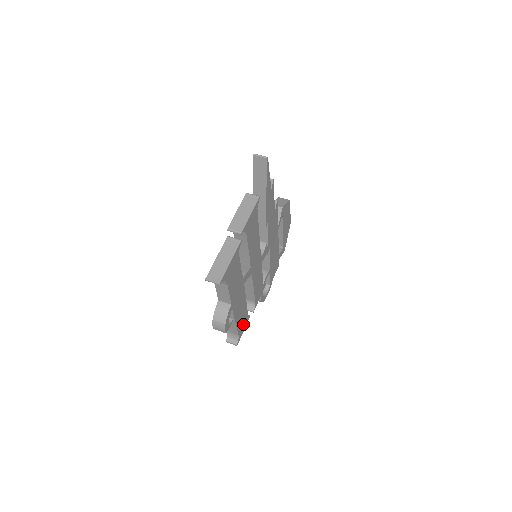
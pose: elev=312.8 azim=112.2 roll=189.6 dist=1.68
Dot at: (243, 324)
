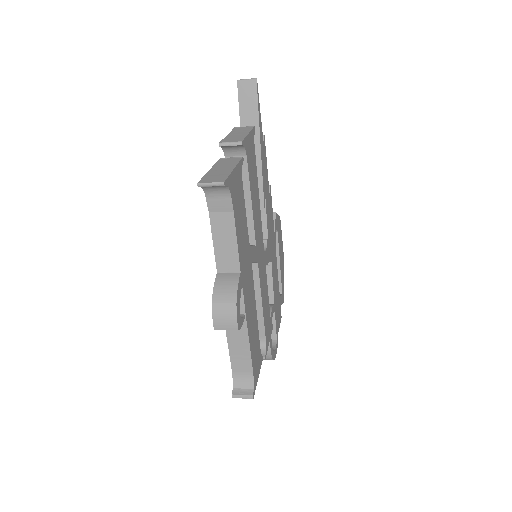
Dot at: (256, 360)
